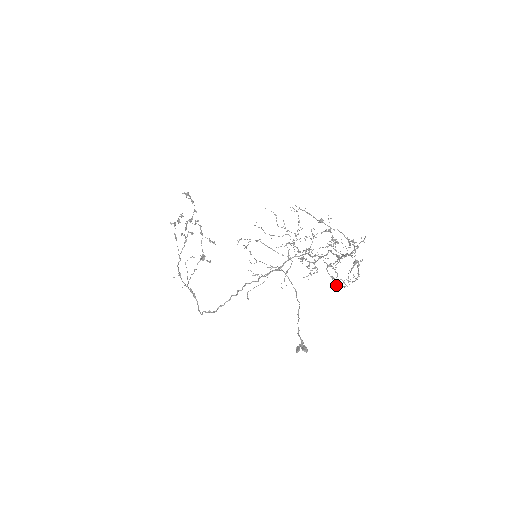
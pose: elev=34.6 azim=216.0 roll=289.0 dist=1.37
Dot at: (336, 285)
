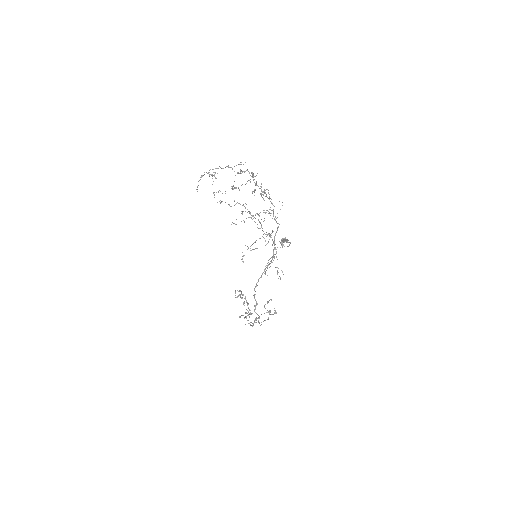
Dot at: (269, 199)
